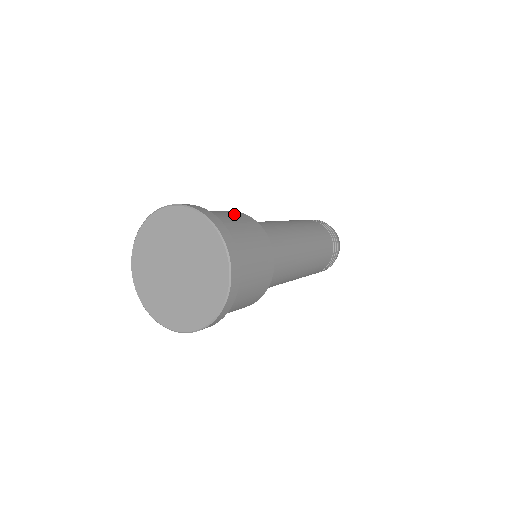
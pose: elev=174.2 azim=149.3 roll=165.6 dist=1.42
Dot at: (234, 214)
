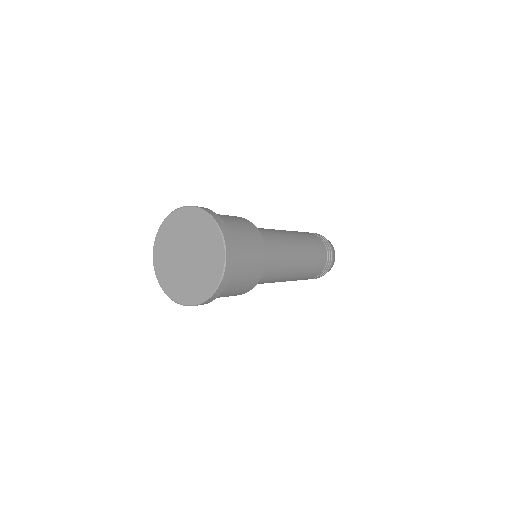
Dot at: (244, 223)
